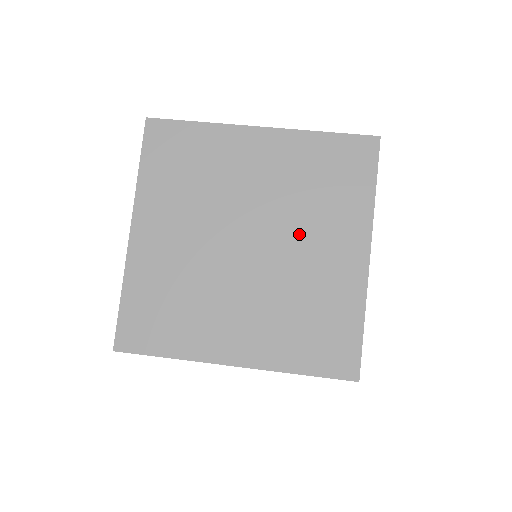
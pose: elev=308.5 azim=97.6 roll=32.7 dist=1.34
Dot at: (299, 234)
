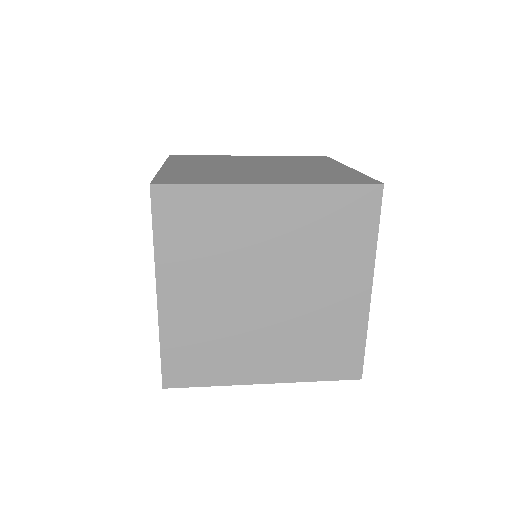
Dot at: (294, 165)
